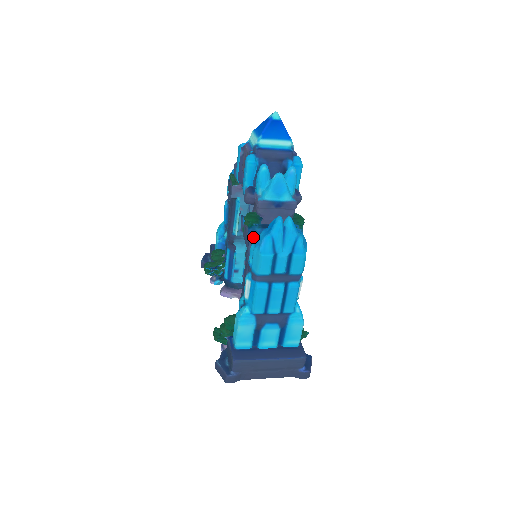
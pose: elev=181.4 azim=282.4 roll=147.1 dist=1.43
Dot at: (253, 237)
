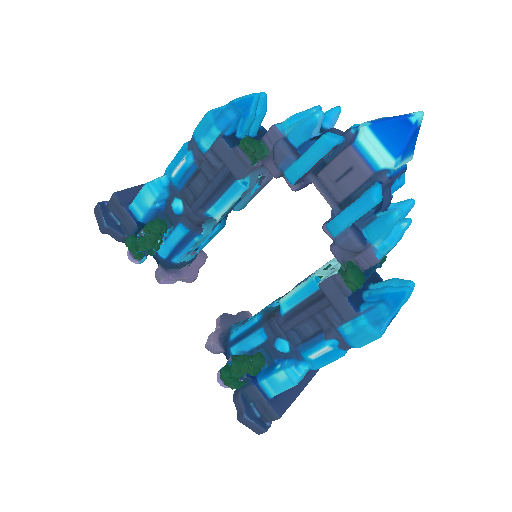
Dot at: (355, 303)
